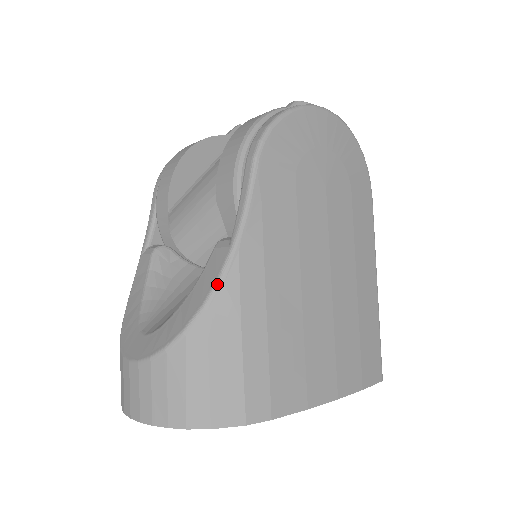
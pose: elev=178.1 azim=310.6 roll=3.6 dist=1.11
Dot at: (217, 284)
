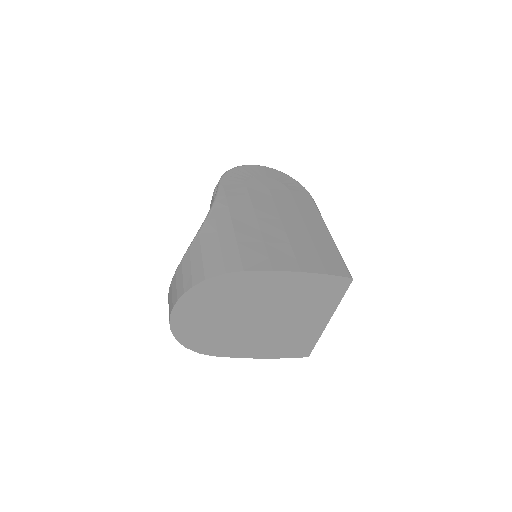
Dot at: (203, 223)
